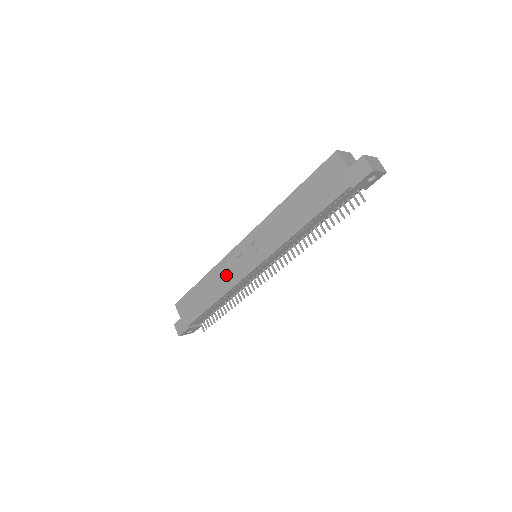
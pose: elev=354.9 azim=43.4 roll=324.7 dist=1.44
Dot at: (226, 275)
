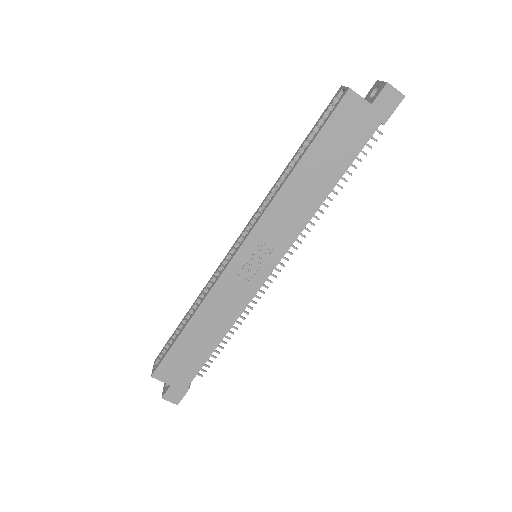
Dot at: (229, 299)
